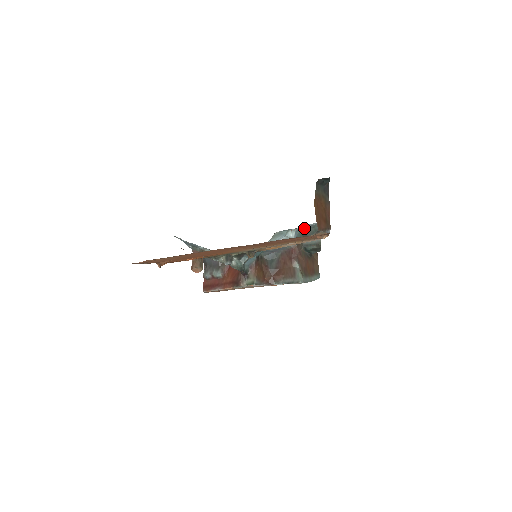
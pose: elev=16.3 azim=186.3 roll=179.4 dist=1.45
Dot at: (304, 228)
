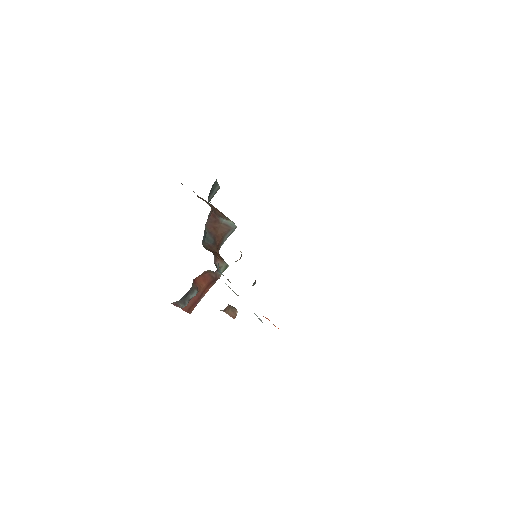
Dot at: occluded
